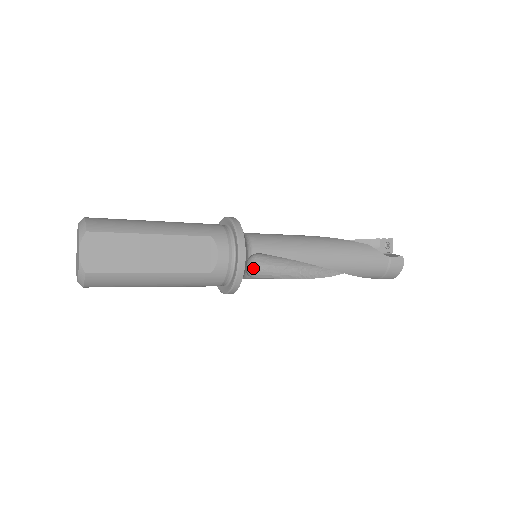
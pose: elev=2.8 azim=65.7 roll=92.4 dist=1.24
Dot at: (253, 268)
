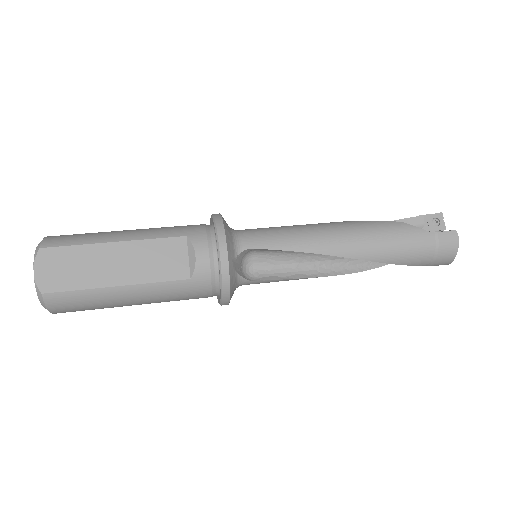
Dot at: (253, 270)
